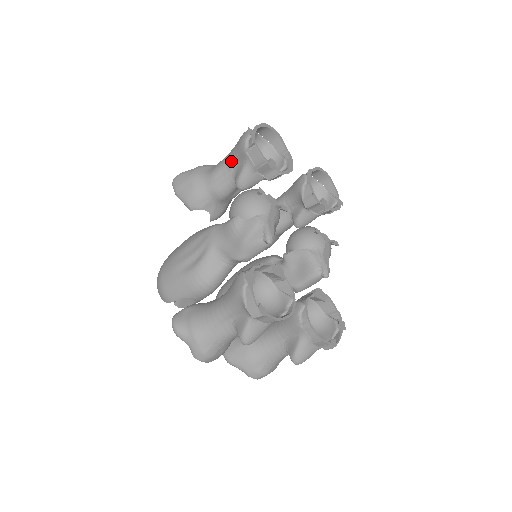
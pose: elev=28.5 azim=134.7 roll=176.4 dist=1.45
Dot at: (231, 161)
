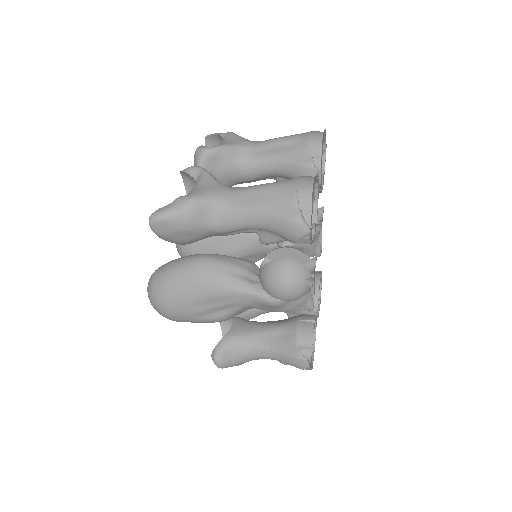
Dot at: occluded
